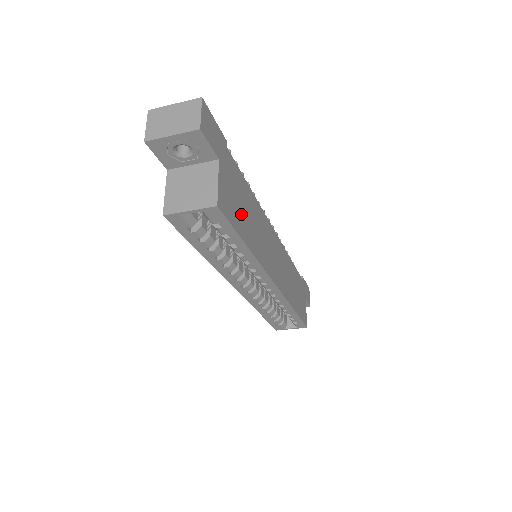
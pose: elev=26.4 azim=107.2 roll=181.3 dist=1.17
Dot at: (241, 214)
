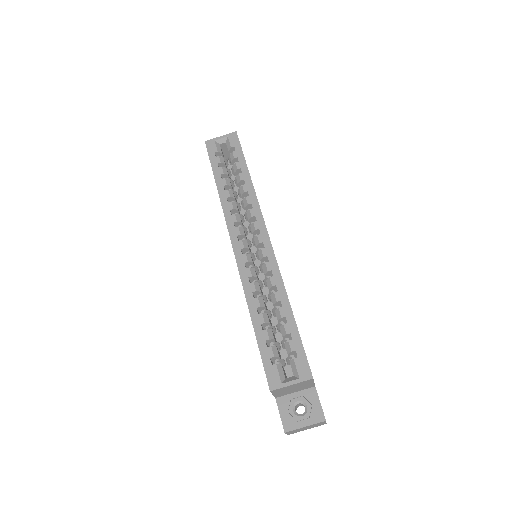
Dot at: occluded
